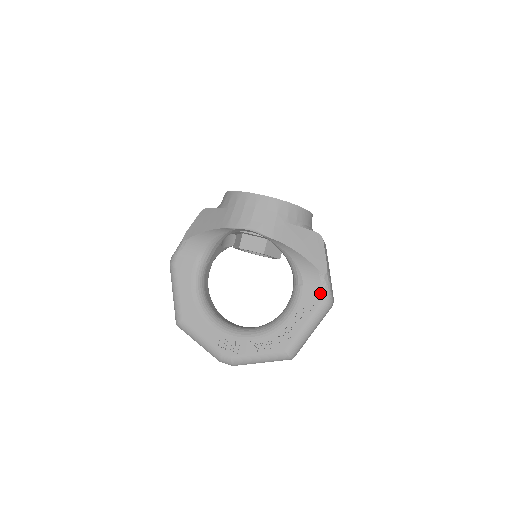
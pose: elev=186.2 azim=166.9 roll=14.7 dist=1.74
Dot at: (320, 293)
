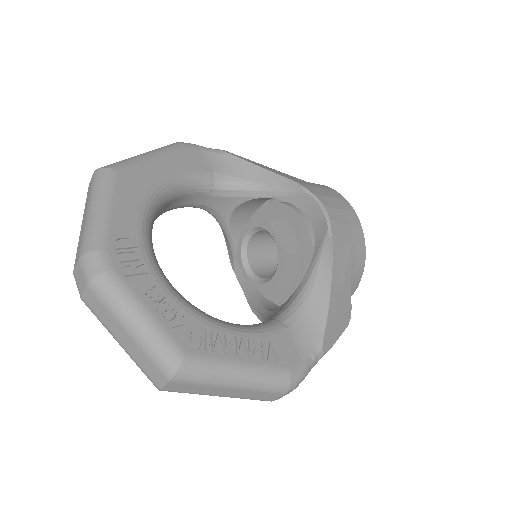
Dot at: (298, 360)
